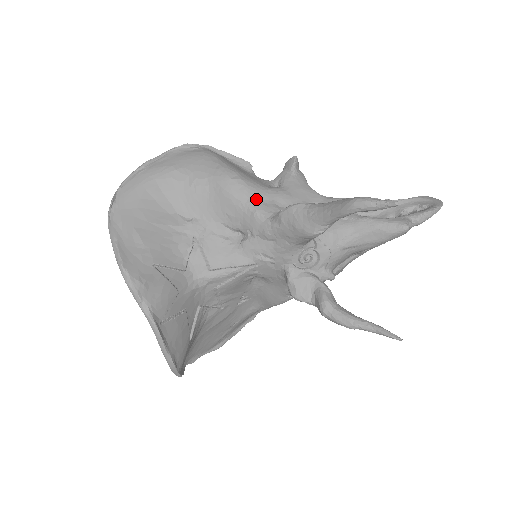
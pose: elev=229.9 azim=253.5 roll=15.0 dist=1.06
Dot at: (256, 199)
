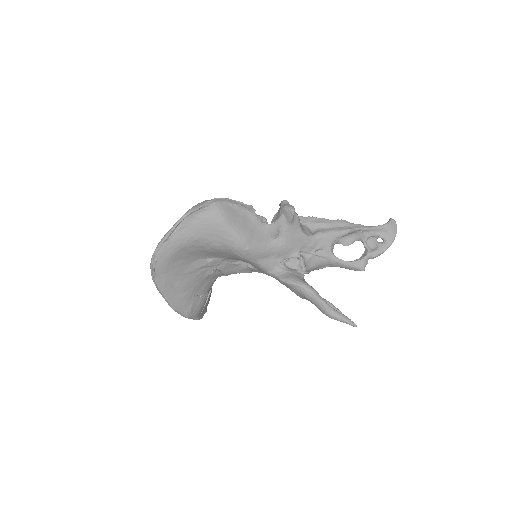
Dot at: (262, 259)
